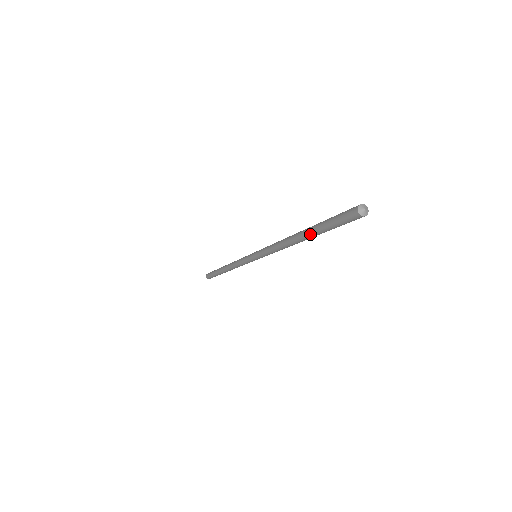
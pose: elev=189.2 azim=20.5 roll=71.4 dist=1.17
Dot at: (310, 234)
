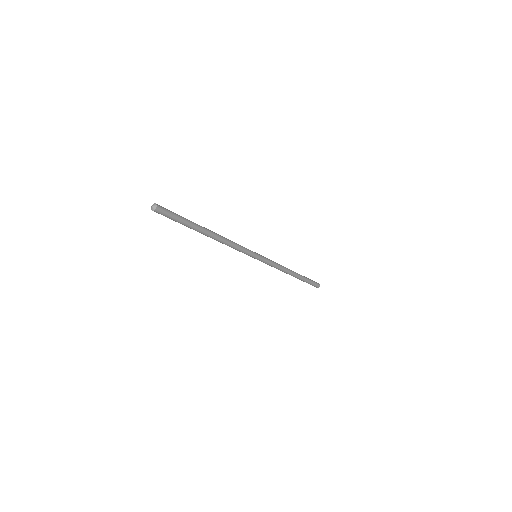
Dot at: occluded
